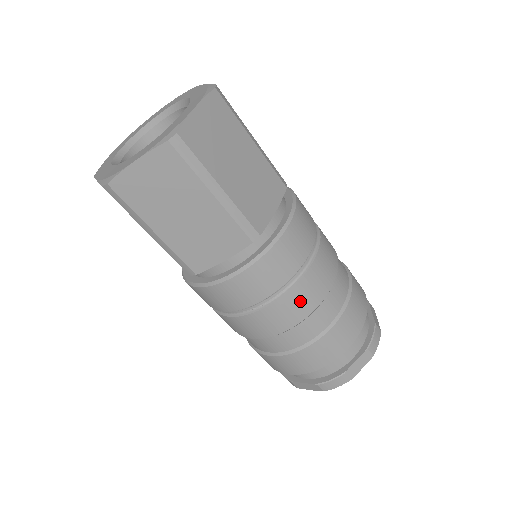
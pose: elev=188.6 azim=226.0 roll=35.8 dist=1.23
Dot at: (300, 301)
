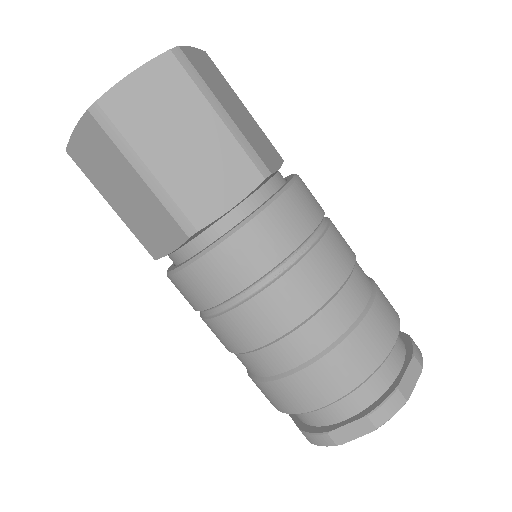
Dot at: (327, 265)
